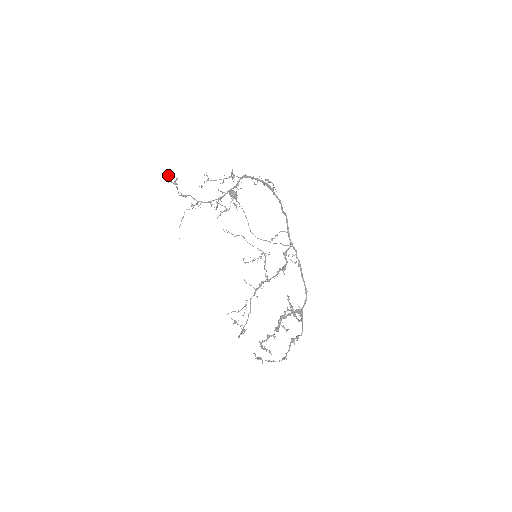
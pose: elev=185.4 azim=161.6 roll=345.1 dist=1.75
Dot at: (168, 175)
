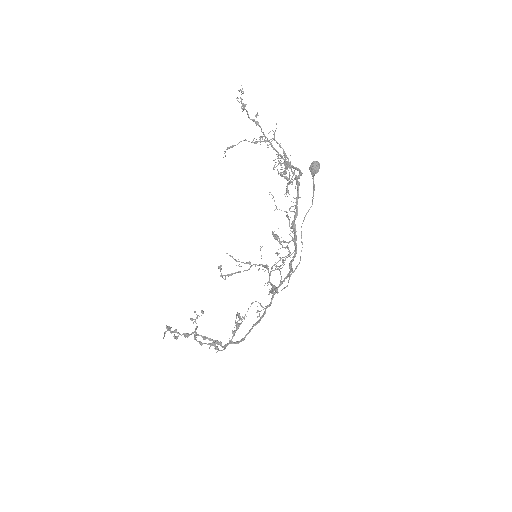
Dot at: occluded
